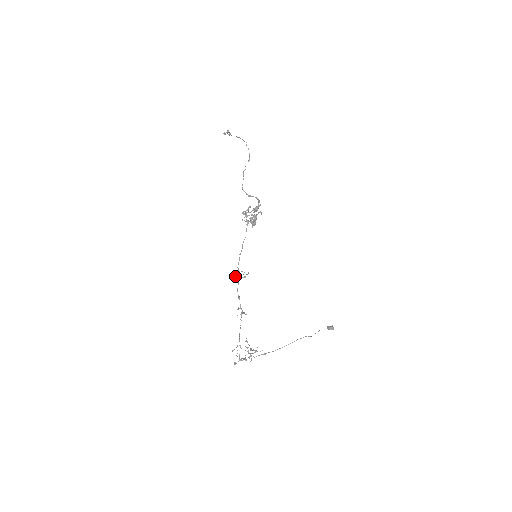
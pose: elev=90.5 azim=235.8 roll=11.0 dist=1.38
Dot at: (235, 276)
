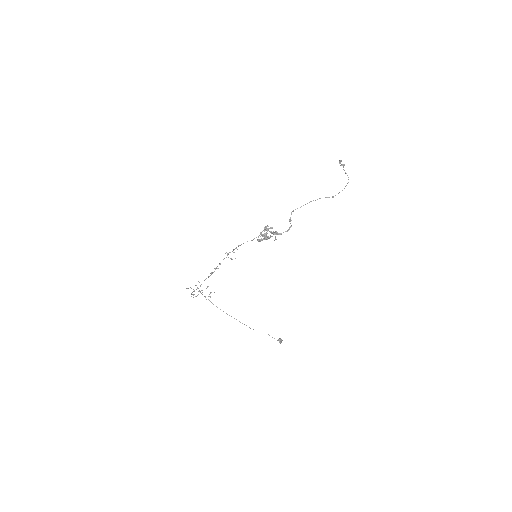
Dot at: (226, 252)
